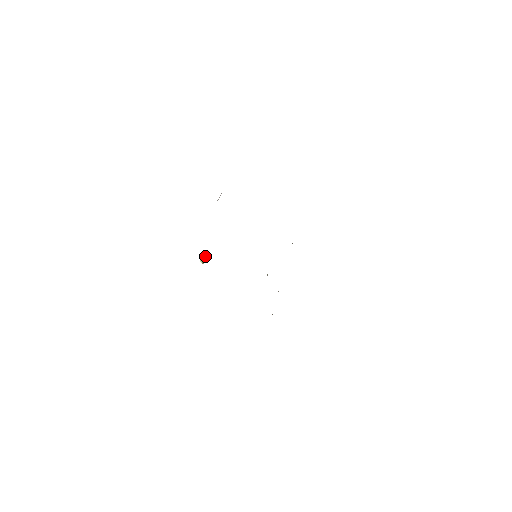
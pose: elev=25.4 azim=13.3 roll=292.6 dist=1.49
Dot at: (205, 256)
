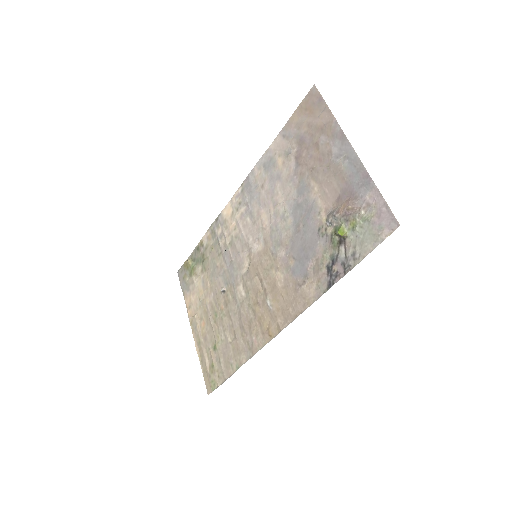
Dot at: (342, 228)
